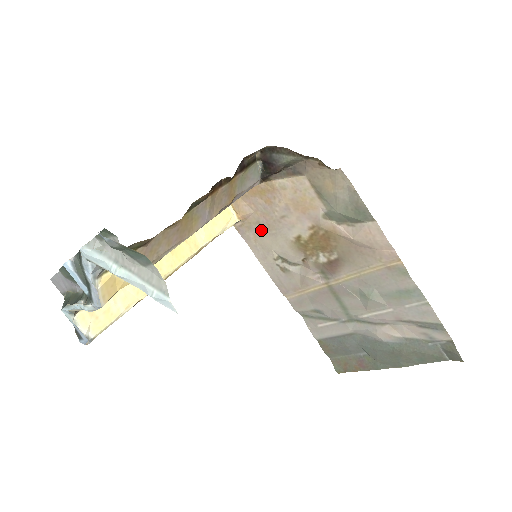
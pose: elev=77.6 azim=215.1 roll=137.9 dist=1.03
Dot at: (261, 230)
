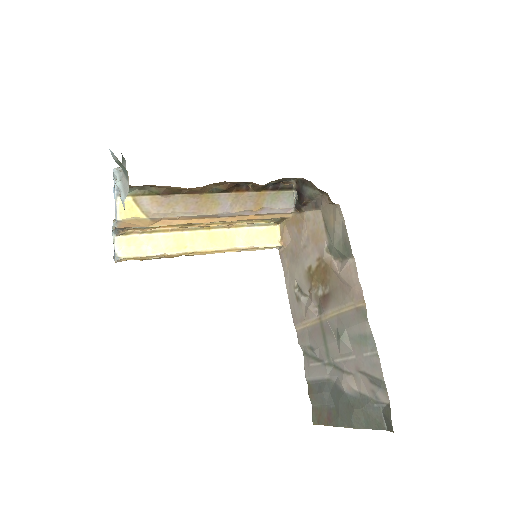
Dot at: (292, 258)
